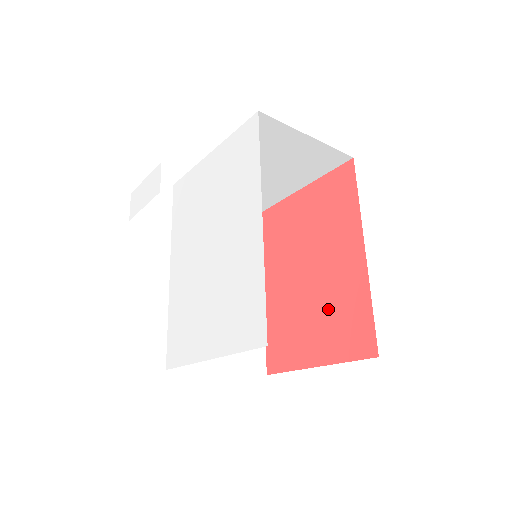
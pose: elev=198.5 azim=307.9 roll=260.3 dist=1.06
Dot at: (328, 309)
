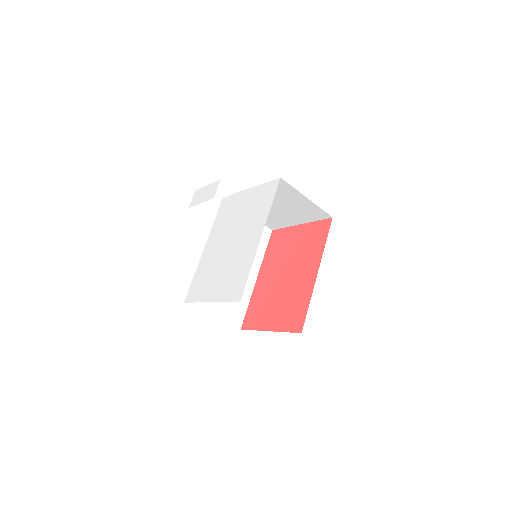
Dot at: (287, 300)
